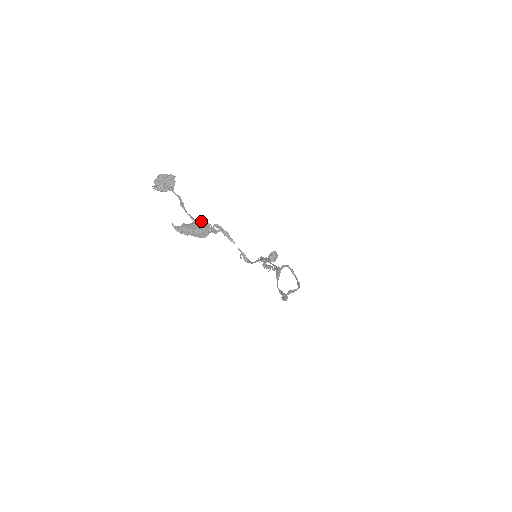
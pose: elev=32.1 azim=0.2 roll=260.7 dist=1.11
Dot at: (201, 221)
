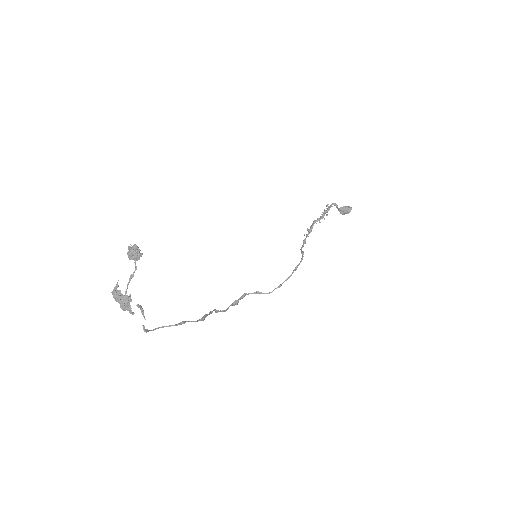
Dot at: (127, 301)
